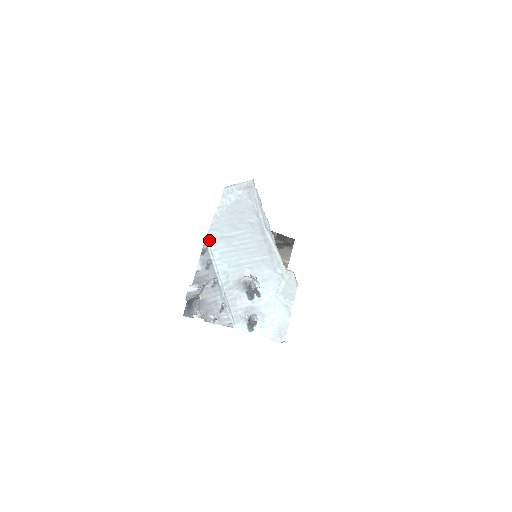
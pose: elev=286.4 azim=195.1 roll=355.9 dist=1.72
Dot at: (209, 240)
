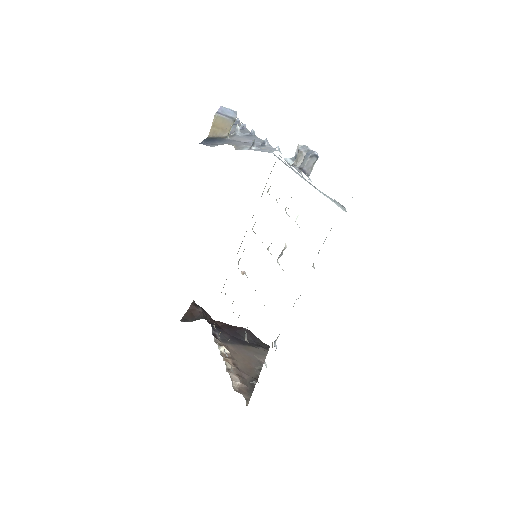
Dot at: occluded
